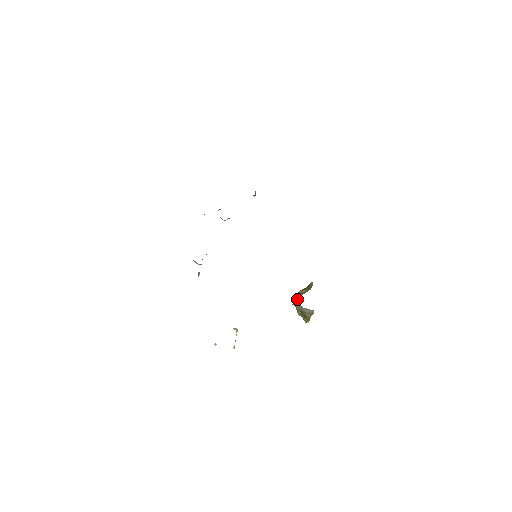
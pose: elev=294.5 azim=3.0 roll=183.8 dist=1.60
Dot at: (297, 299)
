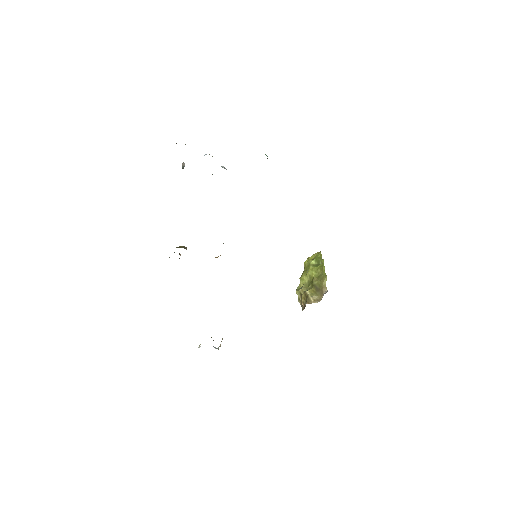
Dot at: (301, 300)
